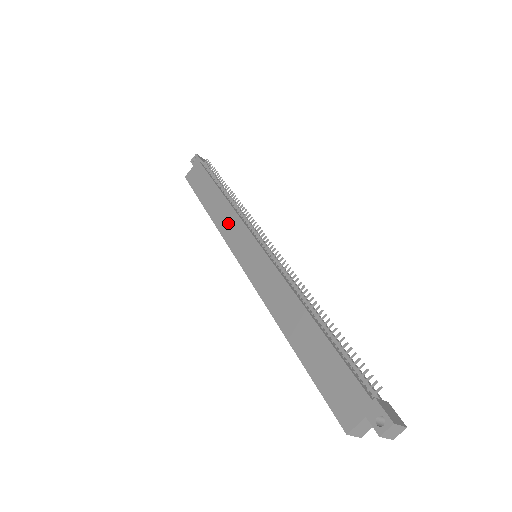
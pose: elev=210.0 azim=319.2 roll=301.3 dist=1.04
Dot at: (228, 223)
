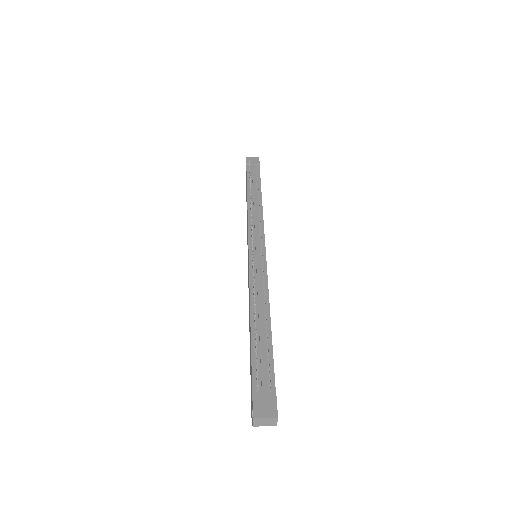
Dot at: (247, 227)
